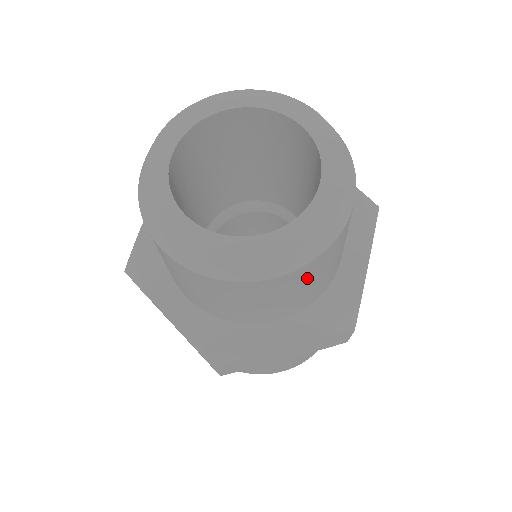
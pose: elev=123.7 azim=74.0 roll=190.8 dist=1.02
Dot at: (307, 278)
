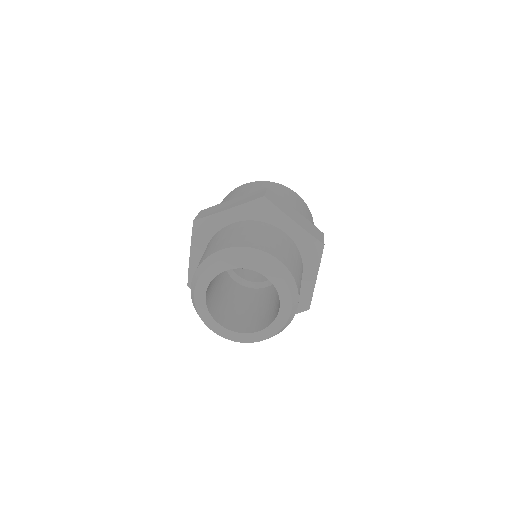
Dot at: occluded
